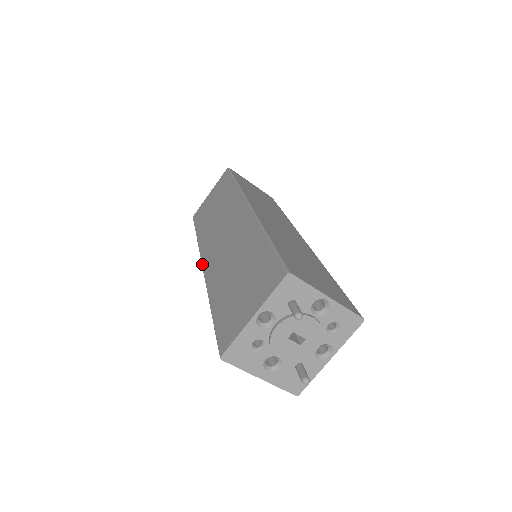
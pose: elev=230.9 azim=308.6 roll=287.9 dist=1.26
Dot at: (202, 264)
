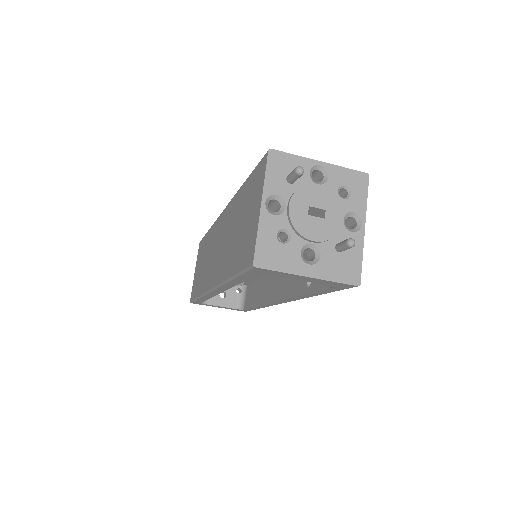
Dot at: (210, 289)
